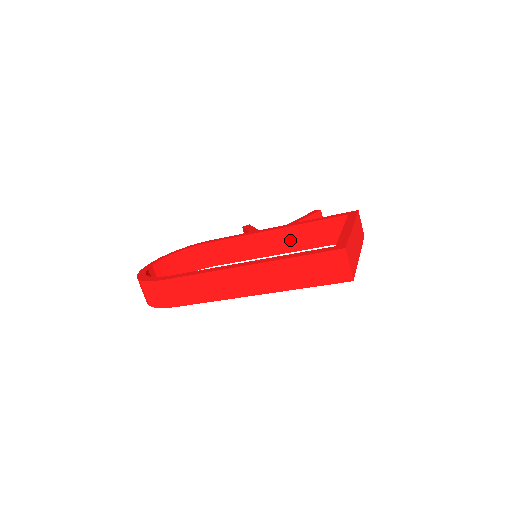
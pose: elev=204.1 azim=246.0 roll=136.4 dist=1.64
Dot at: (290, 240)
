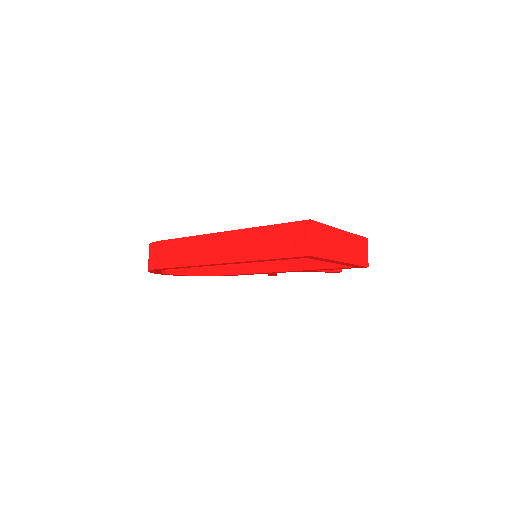
Dot at: occluded
